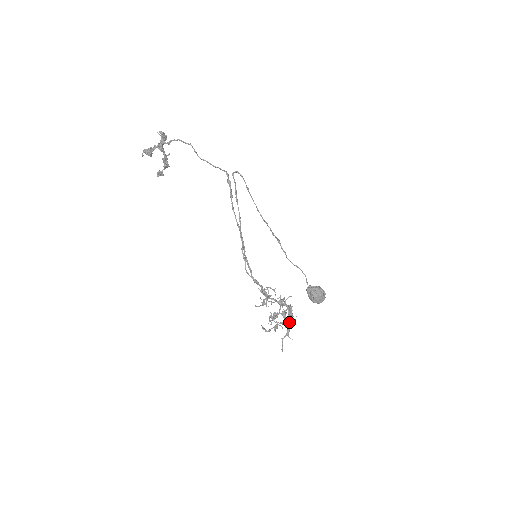
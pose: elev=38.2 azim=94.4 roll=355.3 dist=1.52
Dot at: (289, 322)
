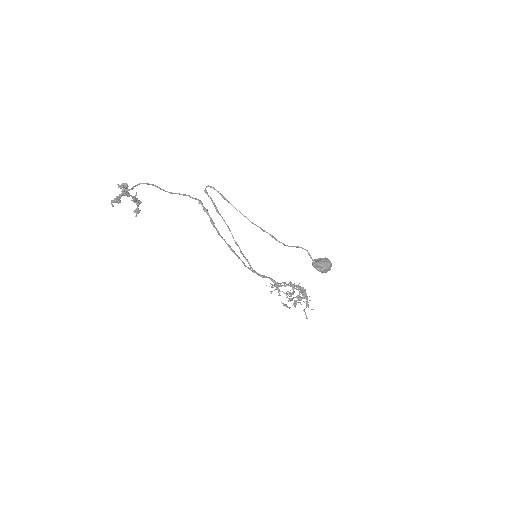
Dot at: occluded
